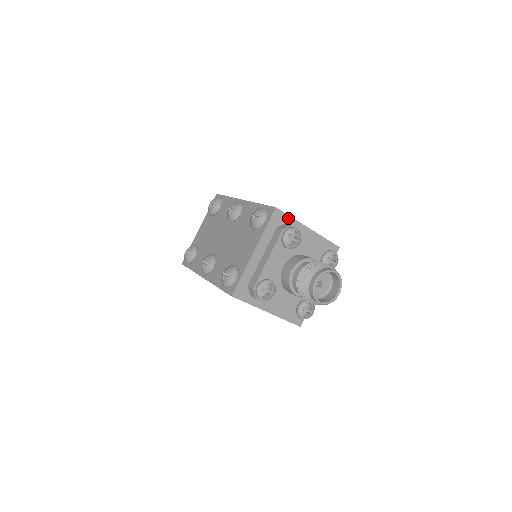
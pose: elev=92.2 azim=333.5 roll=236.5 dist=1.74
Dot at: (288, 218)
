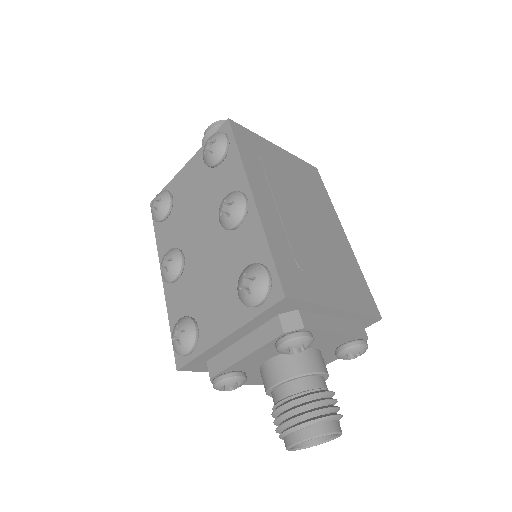
Dot at: (304, 304)
